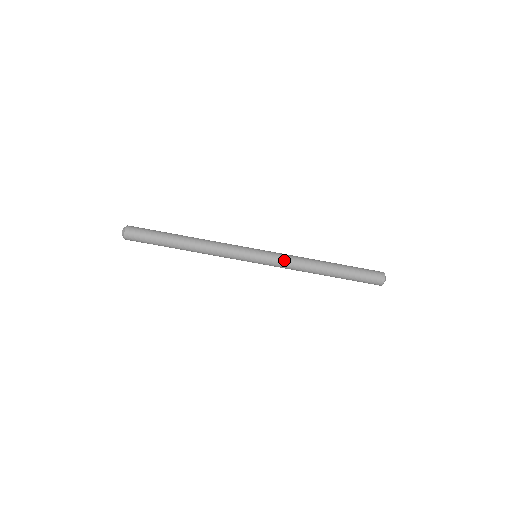
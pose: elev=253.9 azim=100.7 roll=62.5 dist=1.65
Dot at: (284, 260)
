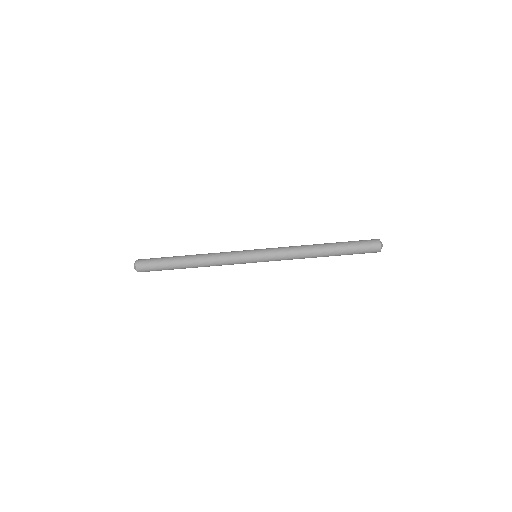
Dot at: (282, 257)
